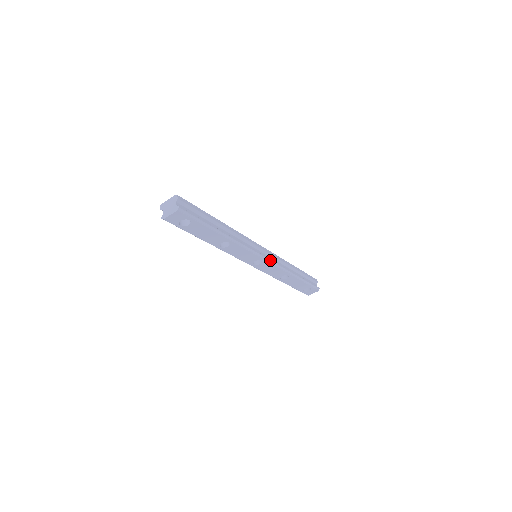
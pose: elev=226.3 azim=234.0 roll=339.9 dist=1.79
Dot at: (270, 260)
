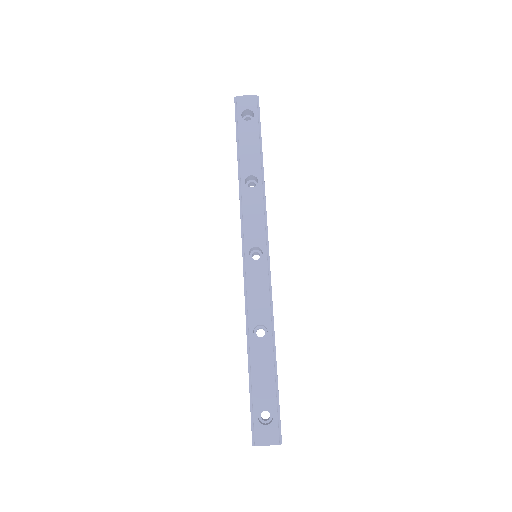
Dot at: occluded
